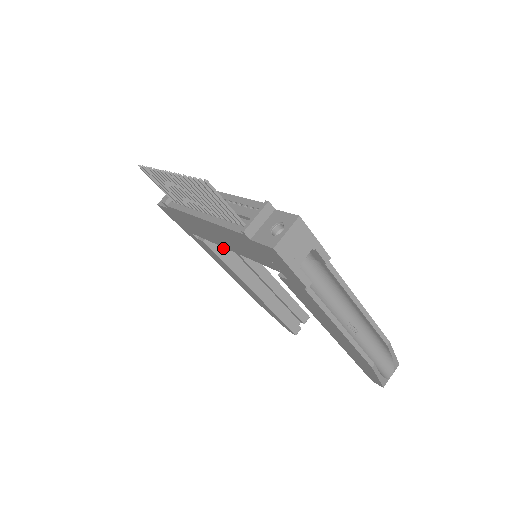
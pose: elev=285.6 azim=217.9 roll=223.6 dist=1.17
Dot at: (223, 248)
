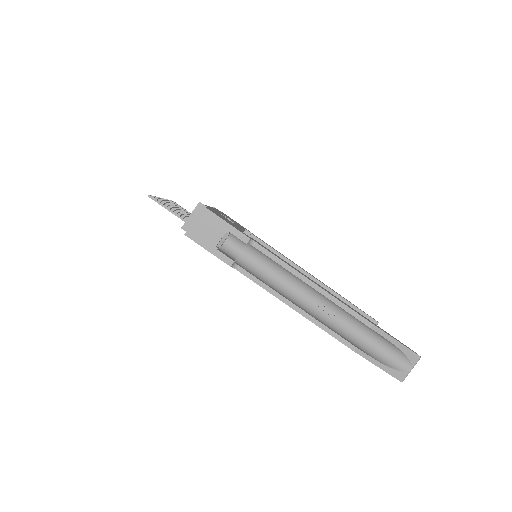
Dot at: occluded
